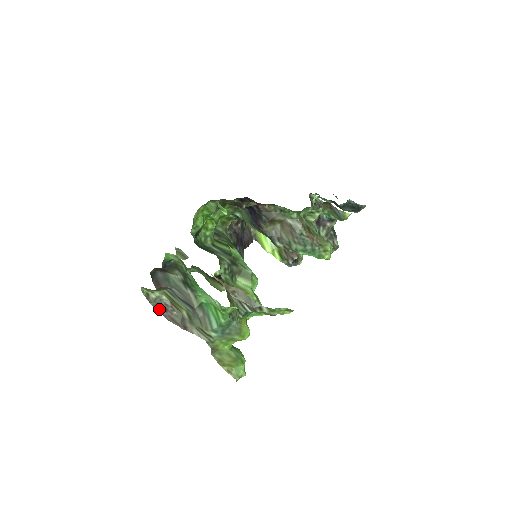
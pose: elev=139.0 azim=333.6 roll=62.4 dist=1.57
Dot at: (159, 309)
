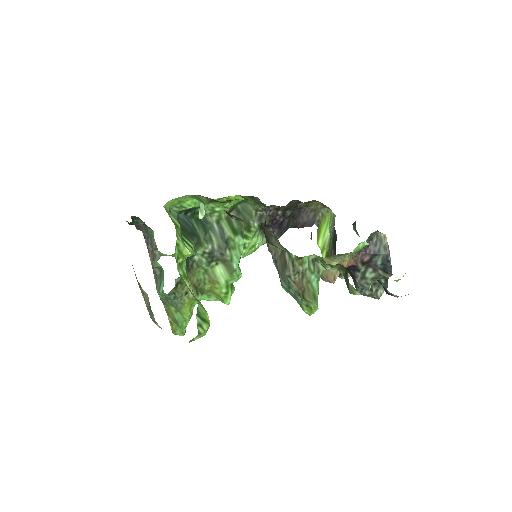
Dot at: (147, 240)
